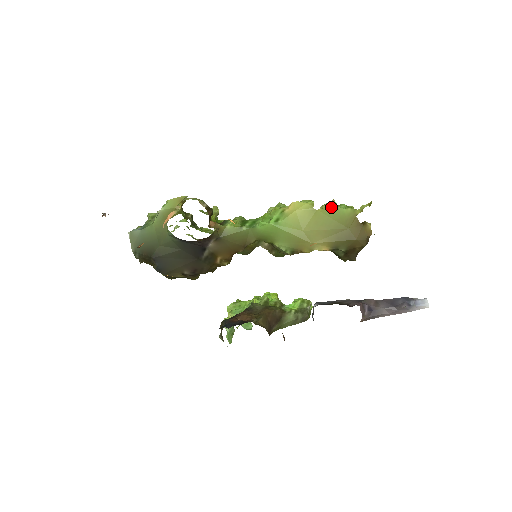
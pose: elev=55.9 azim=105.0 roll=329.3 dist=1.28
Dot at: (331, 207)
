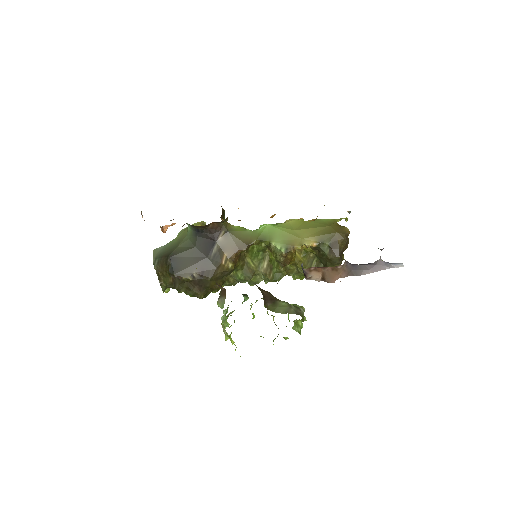
Dot at: (316, 219)
